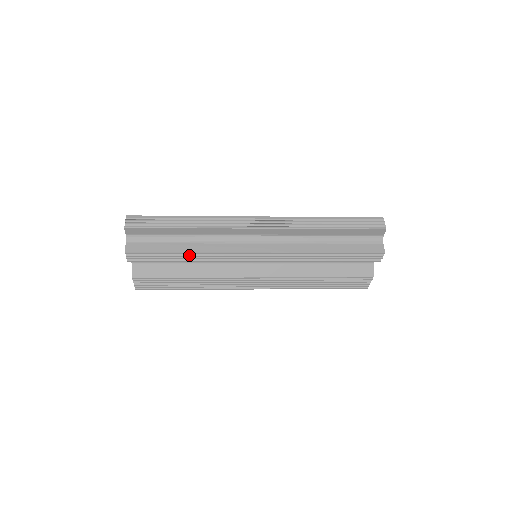
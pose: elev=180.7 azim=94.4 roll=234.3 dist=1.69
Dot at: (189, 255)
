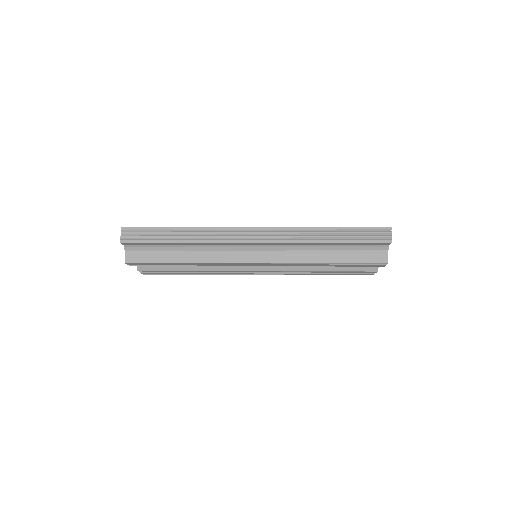
Dot at: (187, 264)
